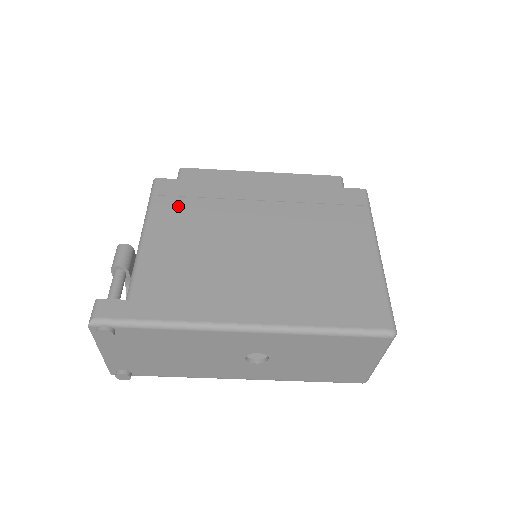
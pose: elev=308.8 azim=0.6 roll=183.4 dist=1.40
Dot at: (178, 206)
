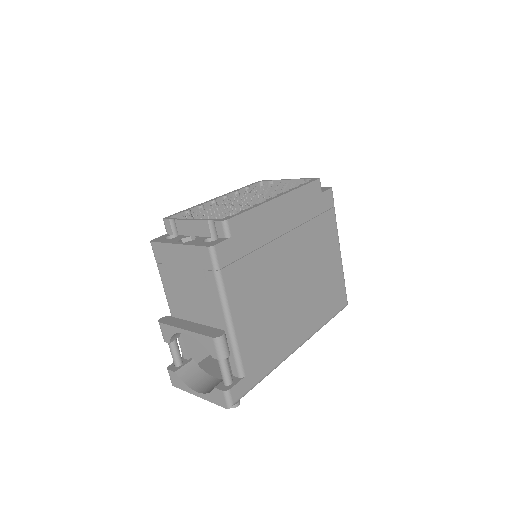
Dot at: (241, 272)
